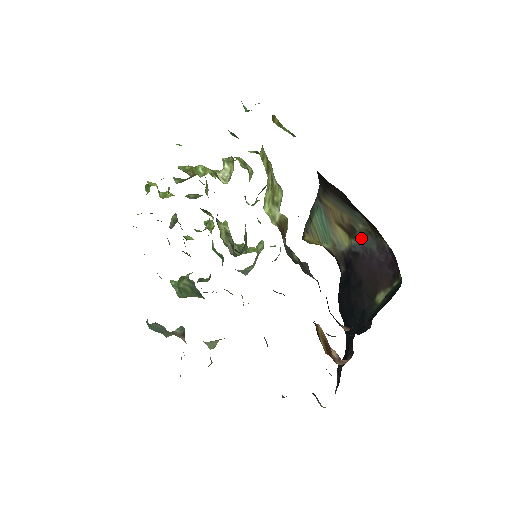
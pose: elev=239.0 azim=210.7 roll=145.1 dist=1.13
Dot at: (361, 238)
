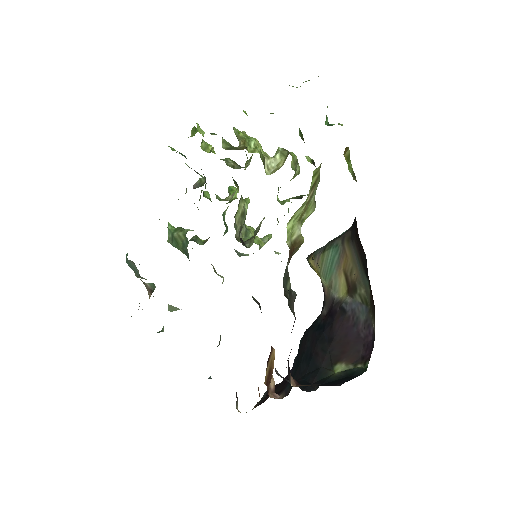
Dot at: (356, 301)
